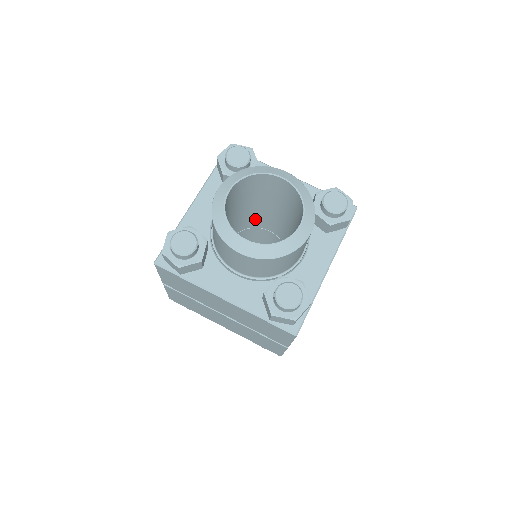
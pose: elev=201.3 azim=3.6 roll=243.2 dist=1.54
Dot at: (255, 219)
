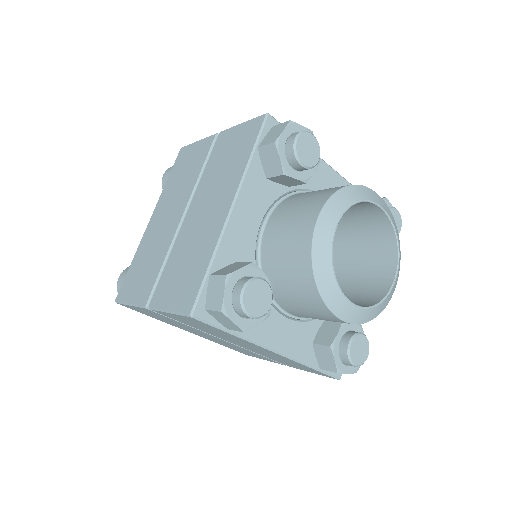
Dot at: occluded
